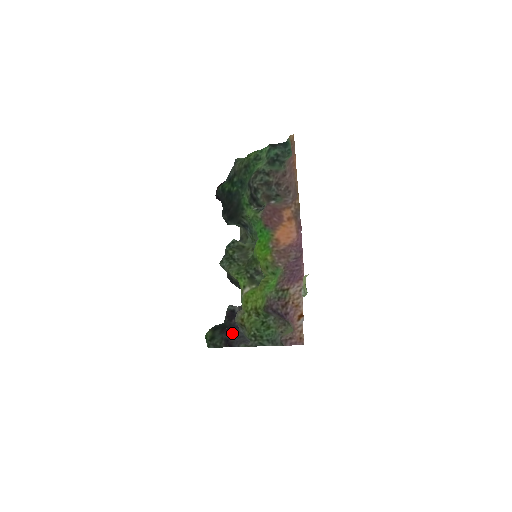
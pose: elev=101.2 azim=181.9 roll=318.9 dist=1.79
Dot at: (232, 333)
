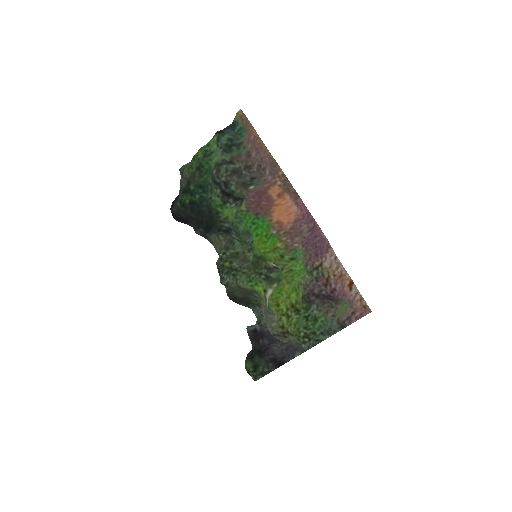
Dot at: (274, 350)
